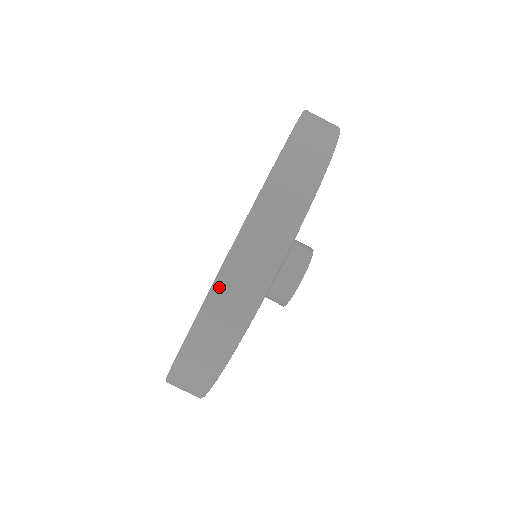
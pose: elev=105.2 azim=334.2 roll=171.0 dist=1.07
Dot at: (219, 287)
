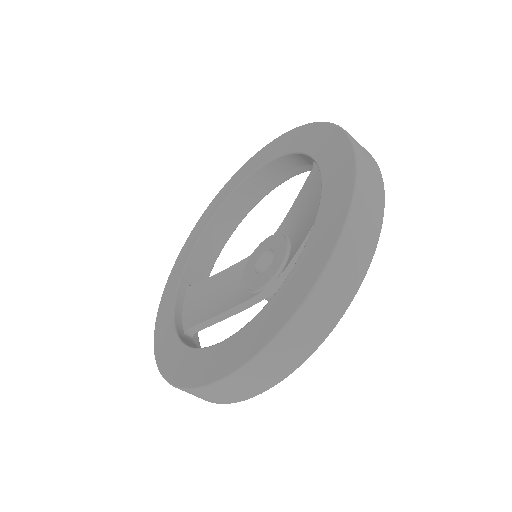
Dot at: (360, 189)
